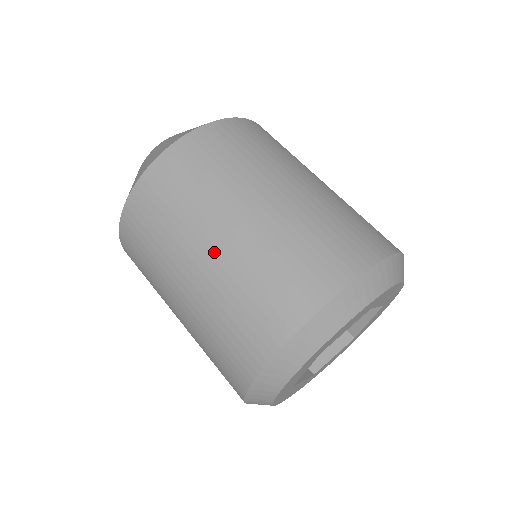
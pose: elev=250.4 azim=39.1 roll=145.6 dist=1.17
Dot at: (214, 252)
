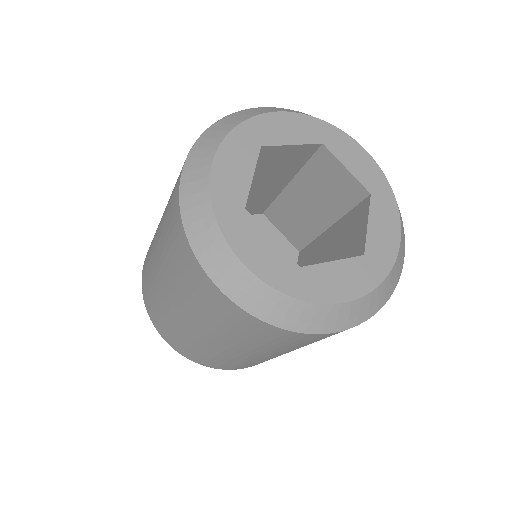
Dot at: occluded
